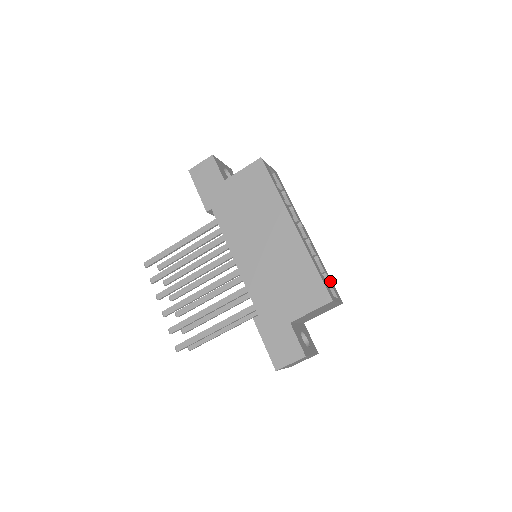
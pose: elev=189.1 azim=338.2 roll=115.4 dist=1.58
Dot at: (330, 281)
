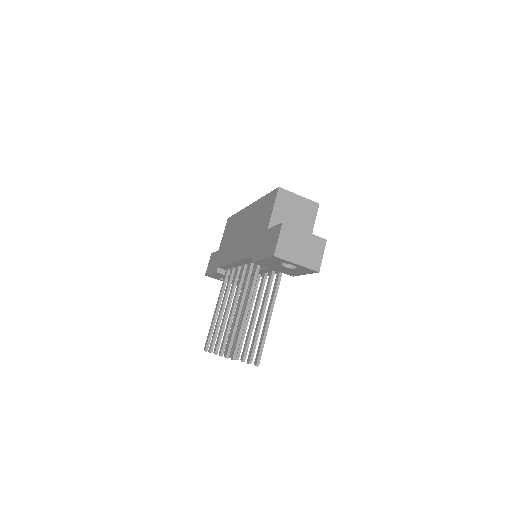
Dot at: occluded
